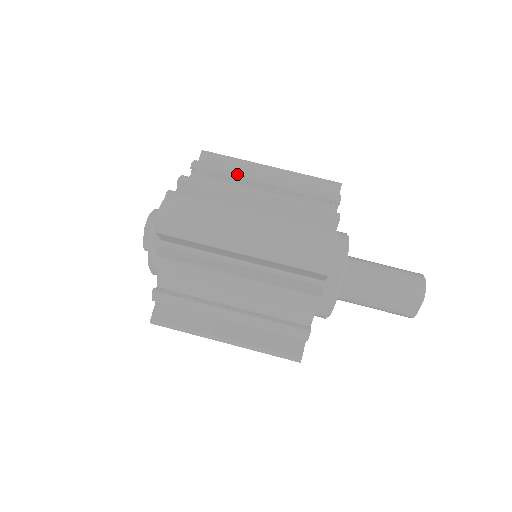
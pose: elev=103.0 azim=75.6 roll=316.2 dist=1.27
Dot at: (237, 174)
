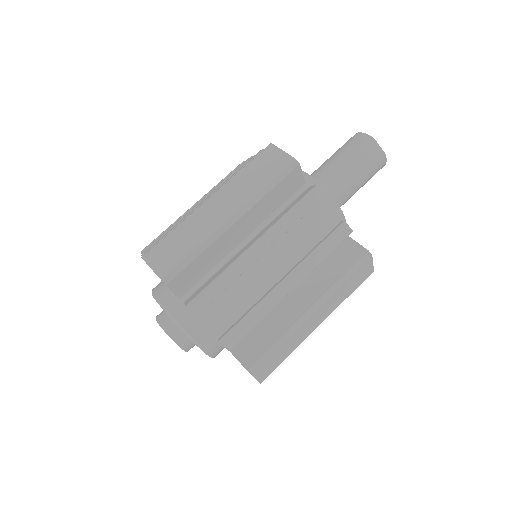
Dot at: (176, 222)
